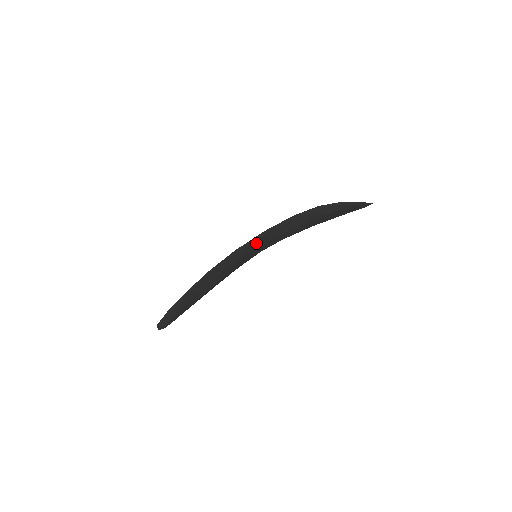
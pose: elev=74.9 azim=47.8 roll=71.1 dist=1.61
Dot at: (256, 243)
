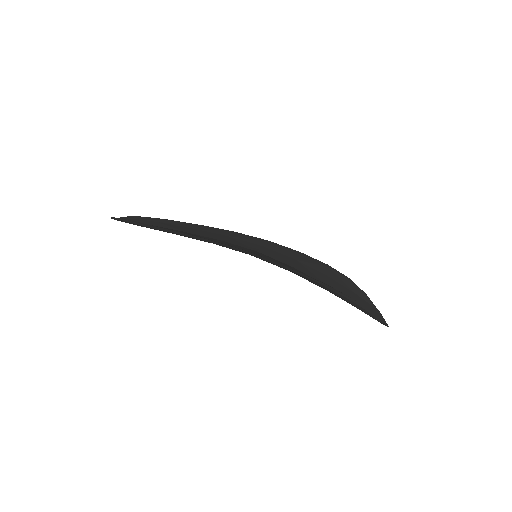
Dot at: (269, 262)
